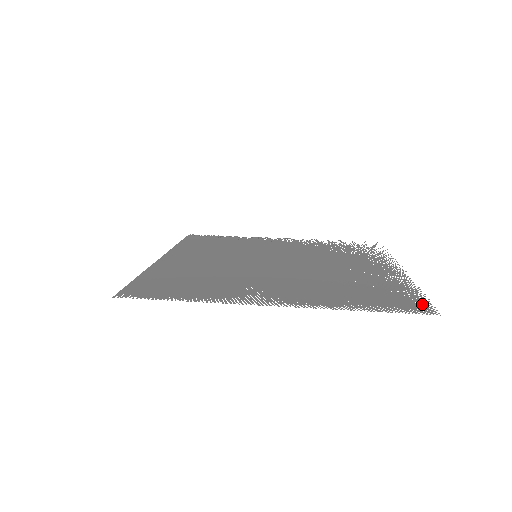
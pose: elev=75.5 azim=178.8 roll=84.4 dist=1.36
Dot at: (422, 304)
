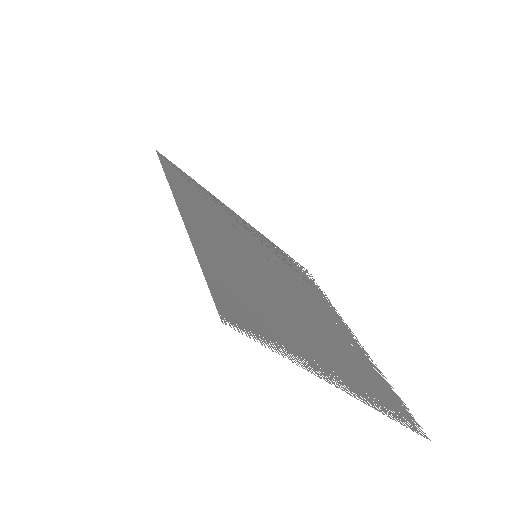
Dot at: (412, 417)
